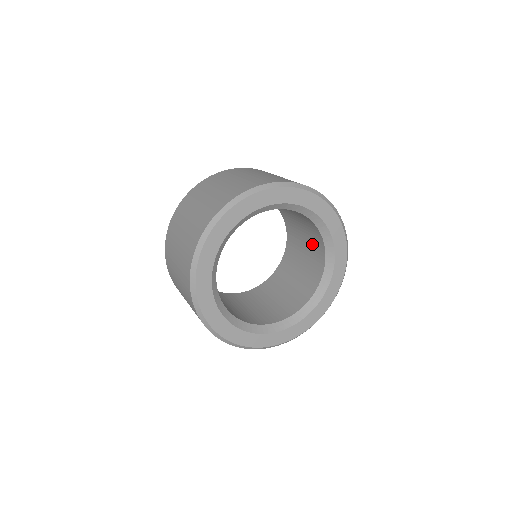
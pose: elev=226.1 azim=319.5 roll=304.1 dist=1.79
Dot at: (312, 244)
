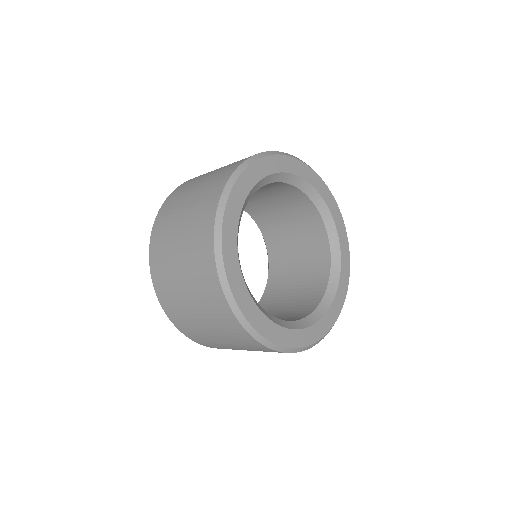
Dot at: (303, 226)
